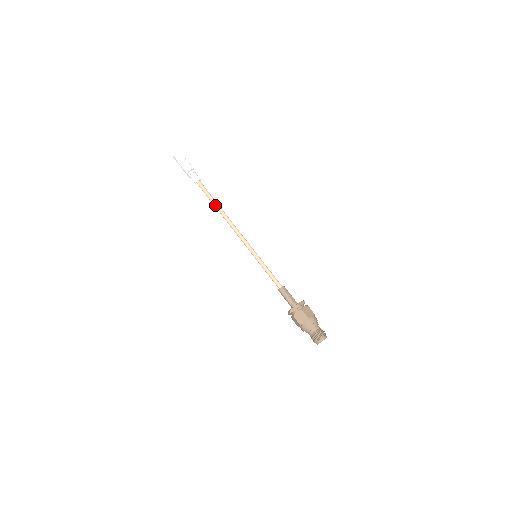
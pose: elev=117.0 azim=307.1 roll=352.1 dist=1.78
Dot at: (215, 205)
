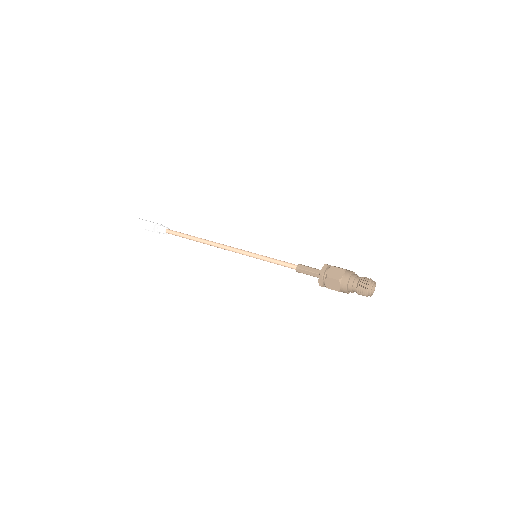
Dot at: occluded
